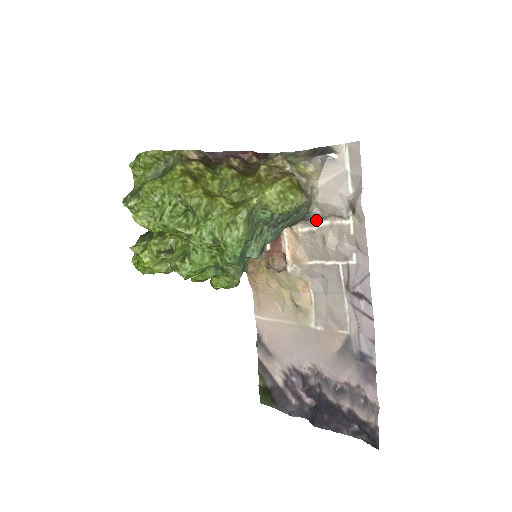
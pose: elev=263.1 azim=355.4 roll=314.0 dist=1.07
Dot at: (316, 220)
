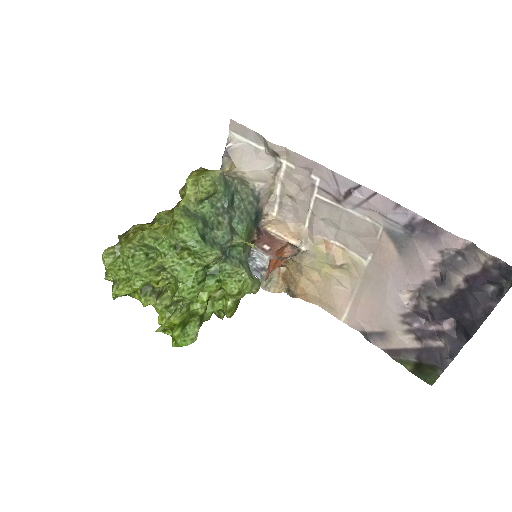
Dot at: (273, 194)
